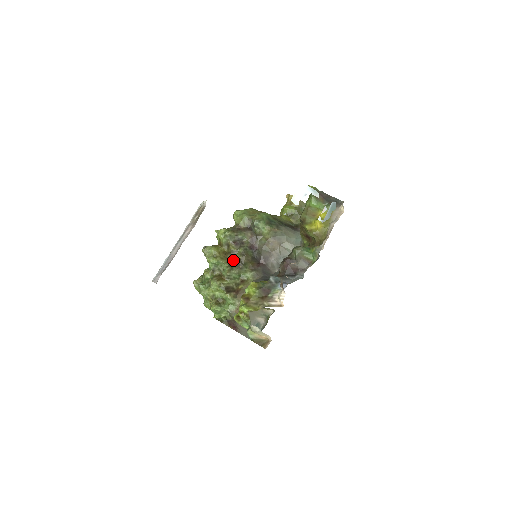
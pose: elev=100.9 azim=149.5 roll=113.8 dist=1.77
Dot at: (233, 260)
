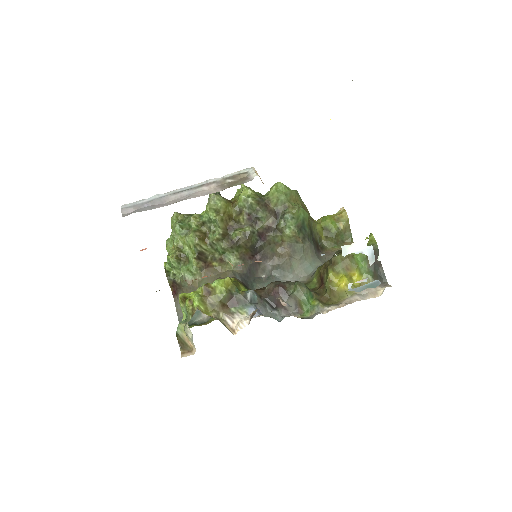
Dot at: (232, 231)
